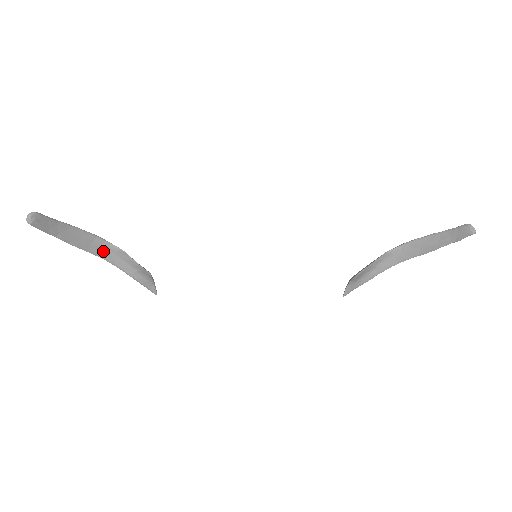
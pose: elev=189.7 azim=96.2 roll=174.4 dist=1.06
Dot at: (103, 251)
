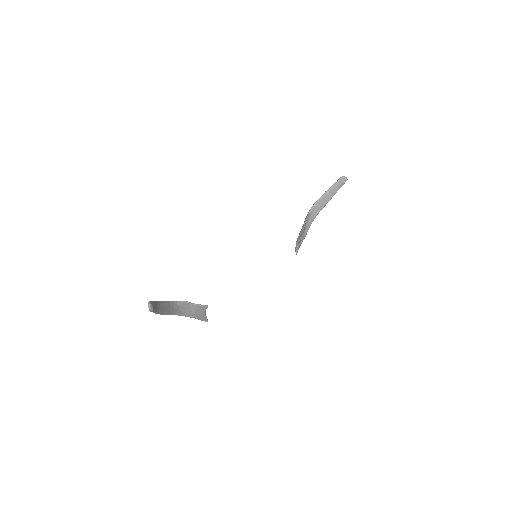
Dot at: (176, 309)
